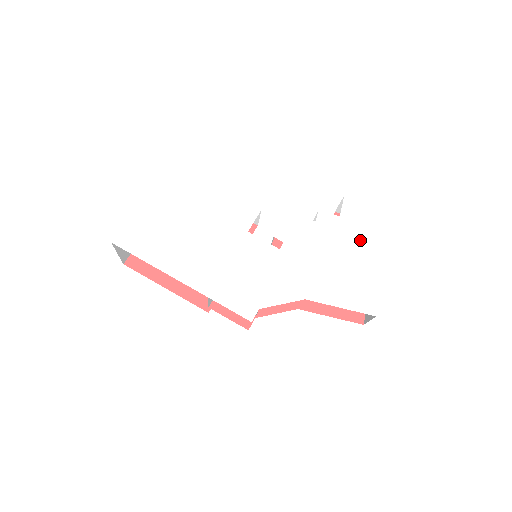
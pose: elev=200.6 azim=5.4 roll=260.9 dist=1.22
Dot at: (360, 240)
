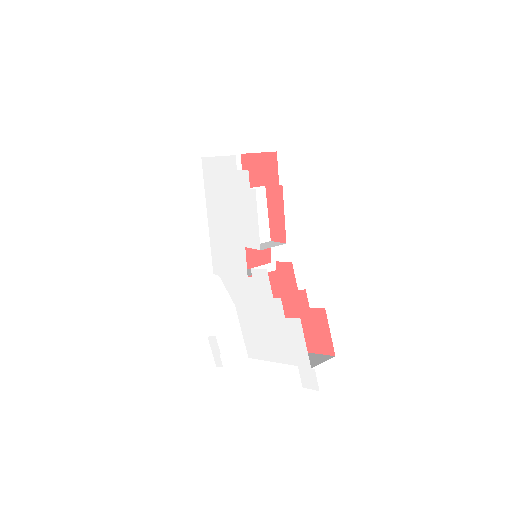
Dot at: (279, 339)
